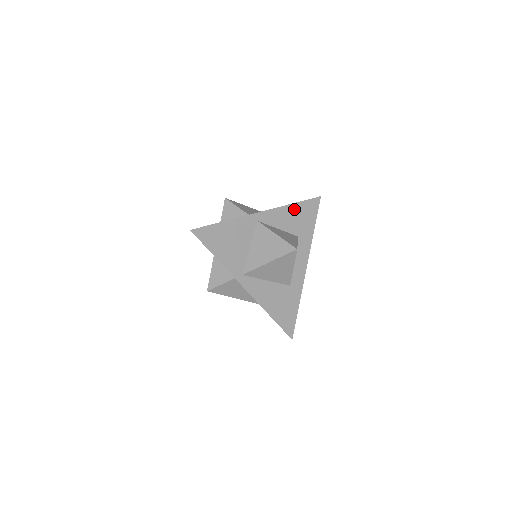
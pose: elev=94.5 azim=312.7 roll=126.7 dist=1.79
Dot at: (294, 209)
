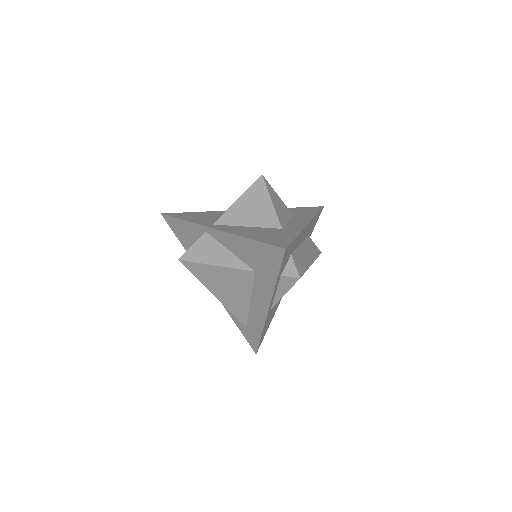
Dot at: occluded
